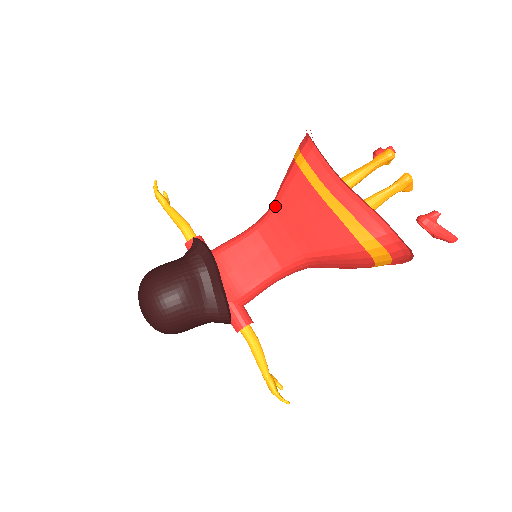
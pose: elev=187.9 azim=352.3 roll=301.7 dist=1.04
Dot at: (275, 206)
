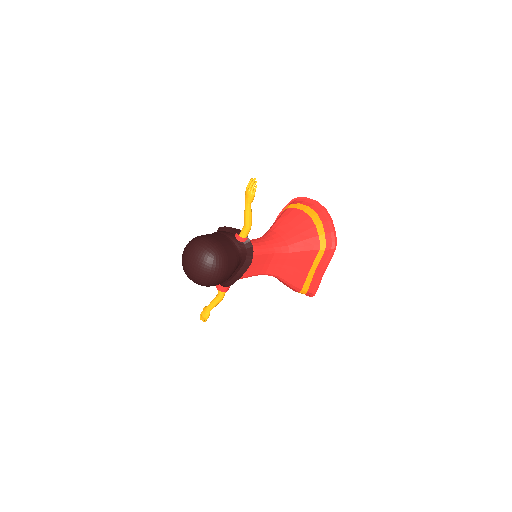
Dot at: (293, 251)
